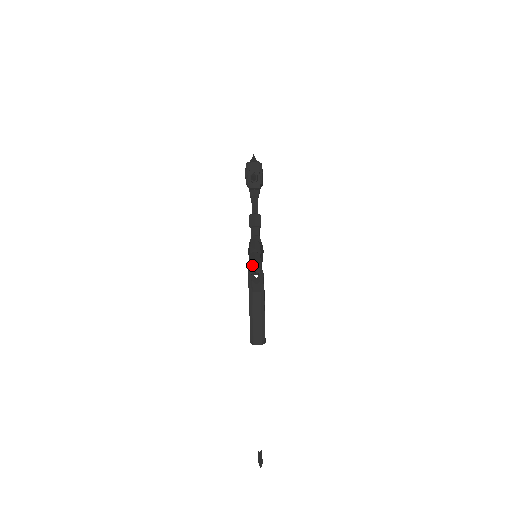
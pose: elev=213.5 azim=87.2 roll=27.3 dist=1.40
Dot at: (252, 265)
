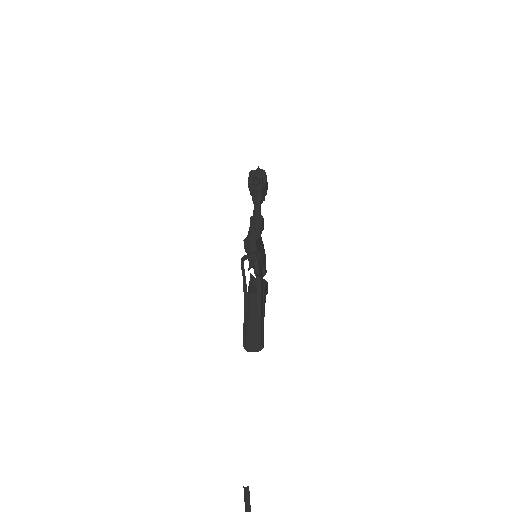
Dot at: (250, 262)
